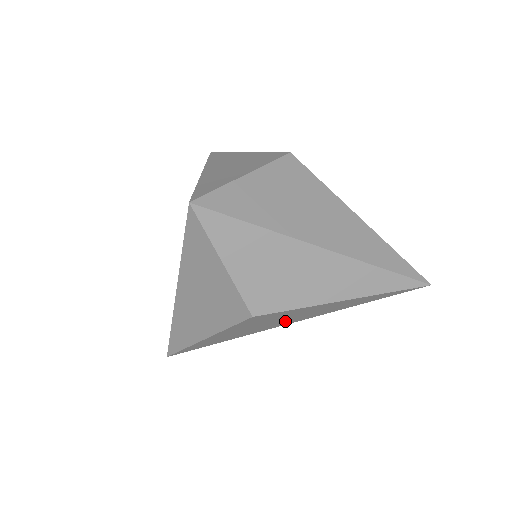
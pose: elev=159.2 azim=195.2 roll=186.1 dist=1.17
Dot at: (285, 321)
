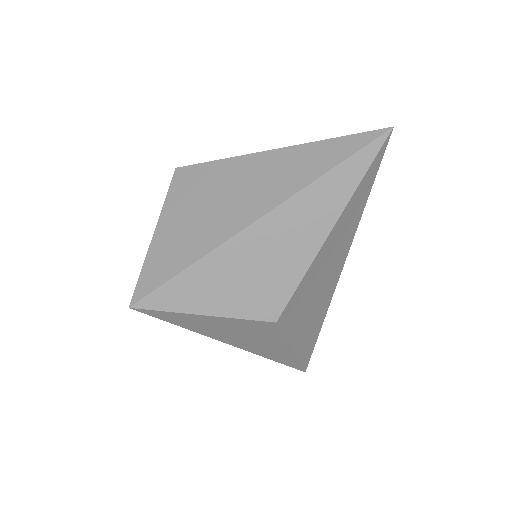
Dot at: (328, 281)
